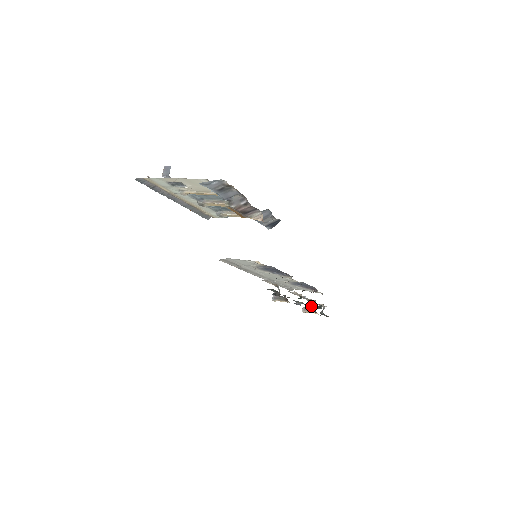
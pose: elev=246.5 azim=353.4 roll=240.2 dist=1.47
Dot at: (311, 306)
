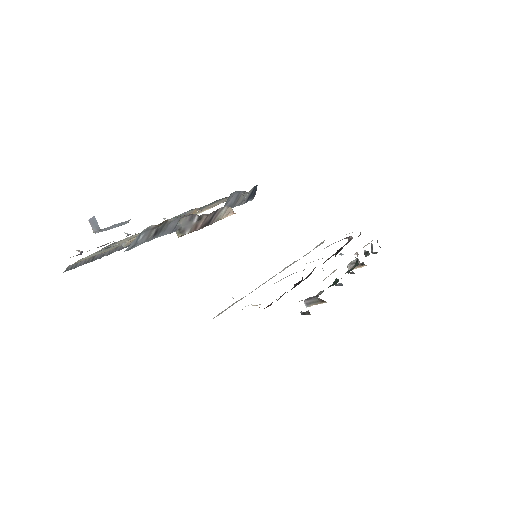
Dot at: occluded
